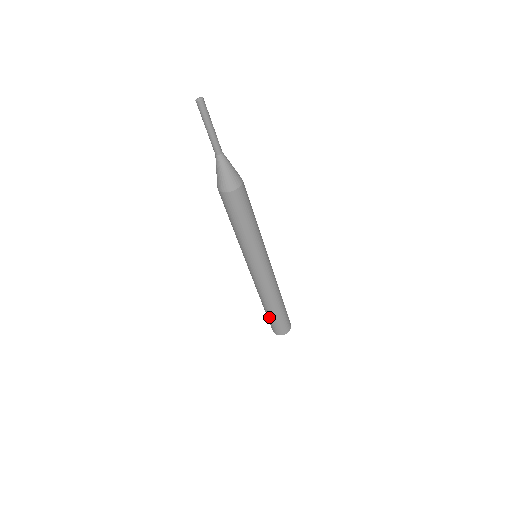
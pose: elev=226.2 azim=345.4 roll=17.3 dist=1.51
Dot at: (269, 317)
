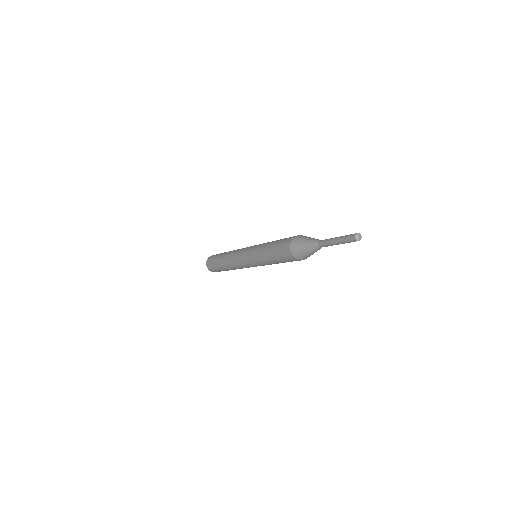
Dot at: (216, 263)
